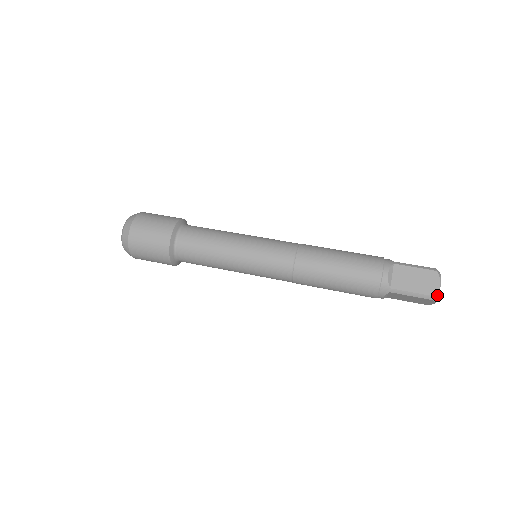
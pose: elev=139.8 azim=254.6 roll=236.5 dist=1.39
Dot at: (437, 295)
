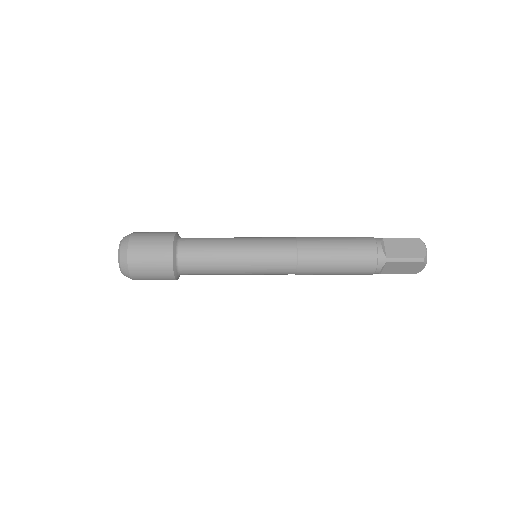
Dot at: occluded
